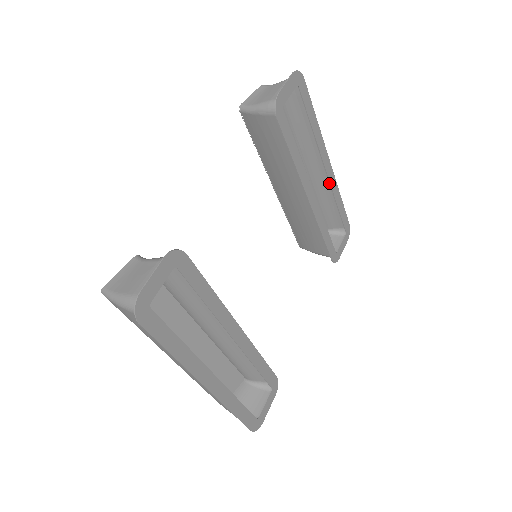
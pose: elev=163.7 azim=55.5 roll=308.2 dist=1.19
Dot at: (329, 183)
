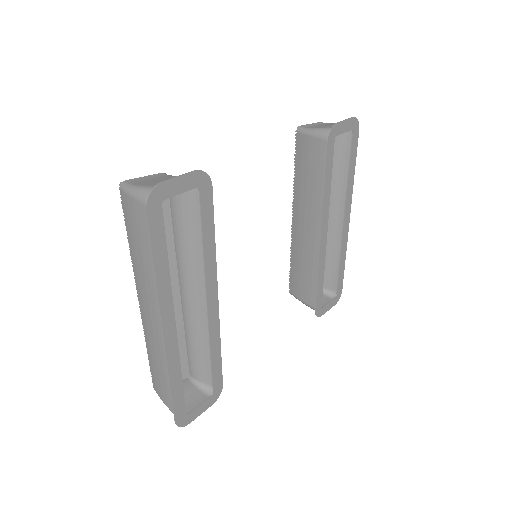
Dot at: (341, 238)
